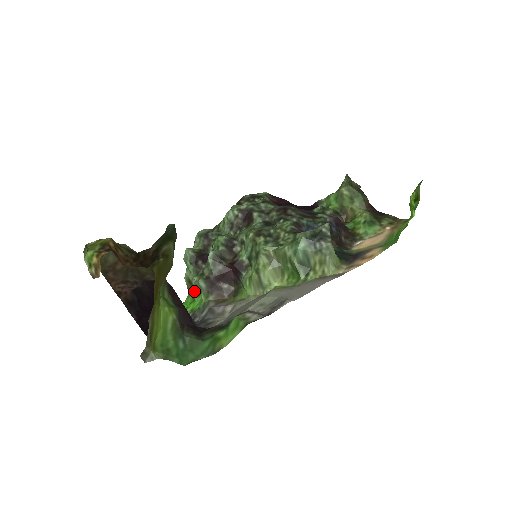
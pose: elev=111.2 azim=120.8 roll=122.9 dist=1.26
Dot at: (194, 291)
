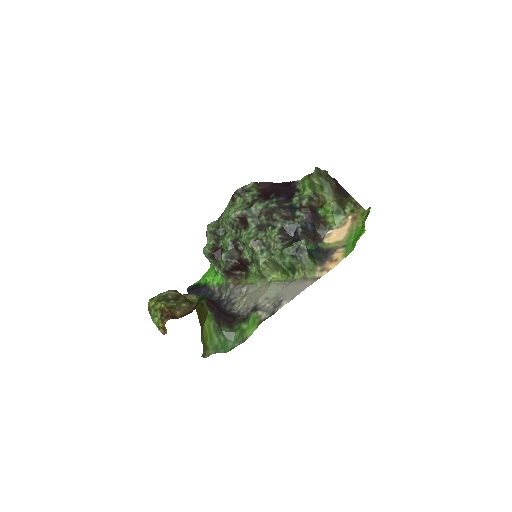
Dot at: occluded
